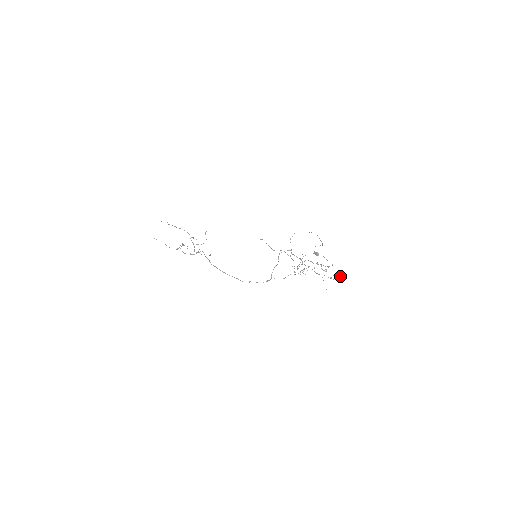
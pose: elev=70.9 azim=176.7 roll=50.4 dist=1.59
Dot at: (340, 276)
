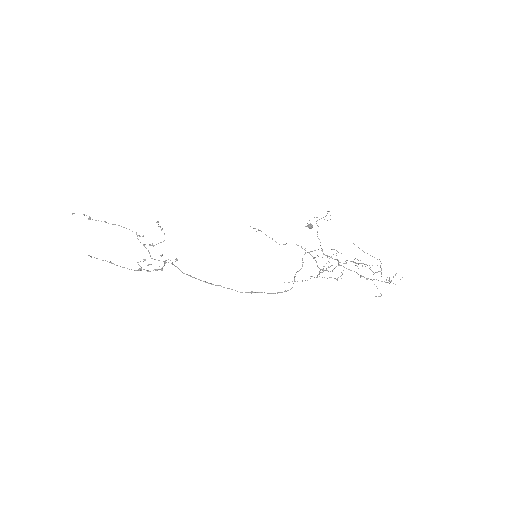
Dot at: occluded
